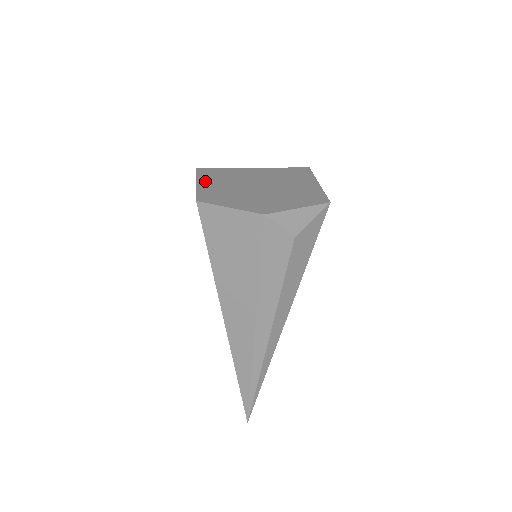
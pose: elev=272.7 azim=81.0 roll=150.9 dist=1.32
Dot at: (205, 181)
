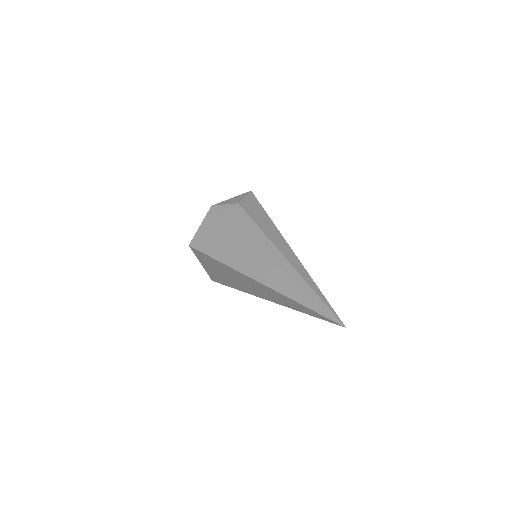
Dot at: occluded
